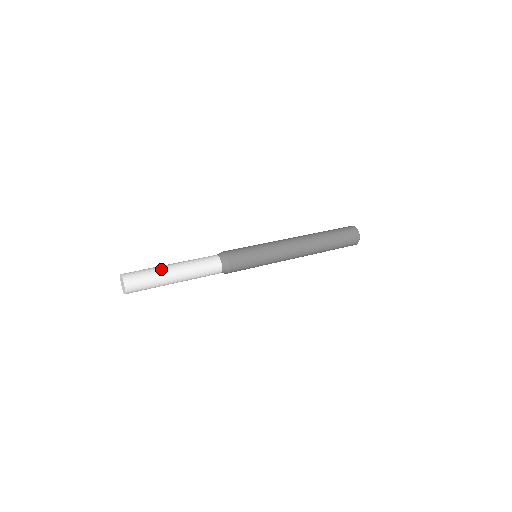
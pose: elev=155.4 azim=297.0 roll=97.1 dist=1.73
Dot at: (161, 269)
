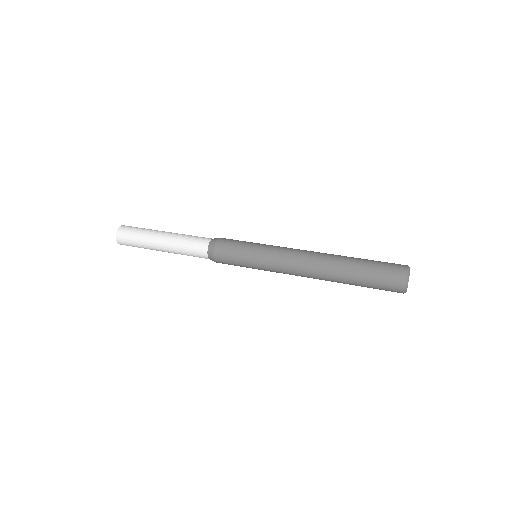
Dot at: (149, 243)
